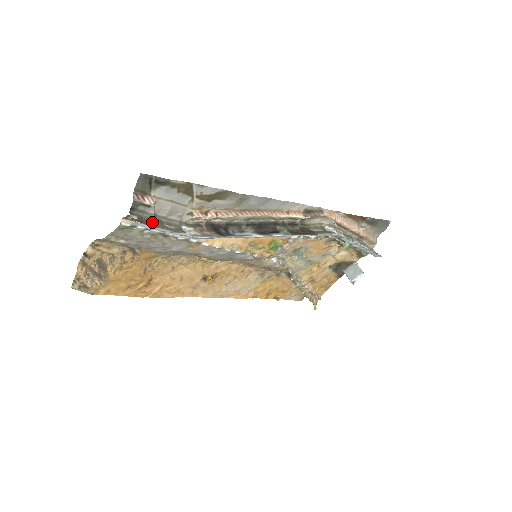
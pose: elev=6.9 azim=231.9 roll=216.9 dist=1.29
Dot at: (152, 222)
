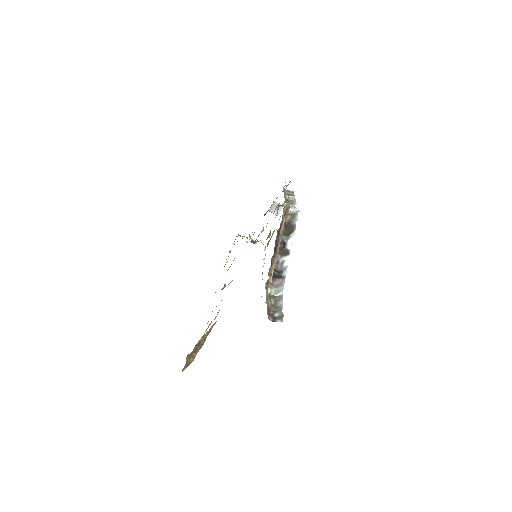
Dot at: occluded
